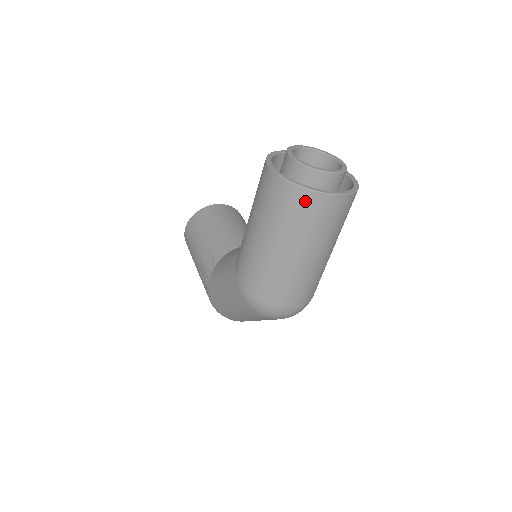
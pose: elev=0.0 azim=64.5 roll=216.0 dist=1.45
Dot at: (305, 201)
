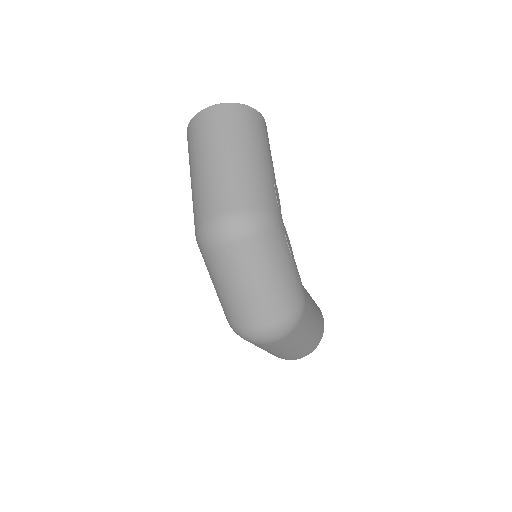
Dot at: (194, 125)
